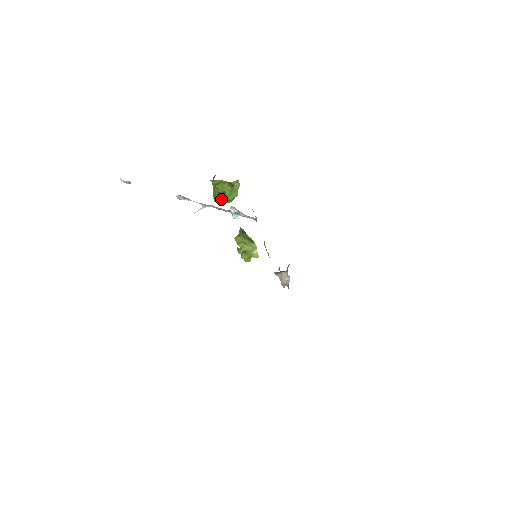
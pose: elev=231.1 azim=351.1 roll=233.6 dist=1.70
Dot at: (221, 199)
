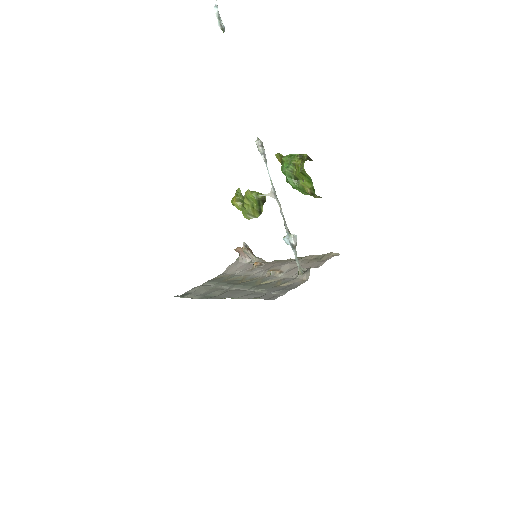
Dot at: (287, 176)
